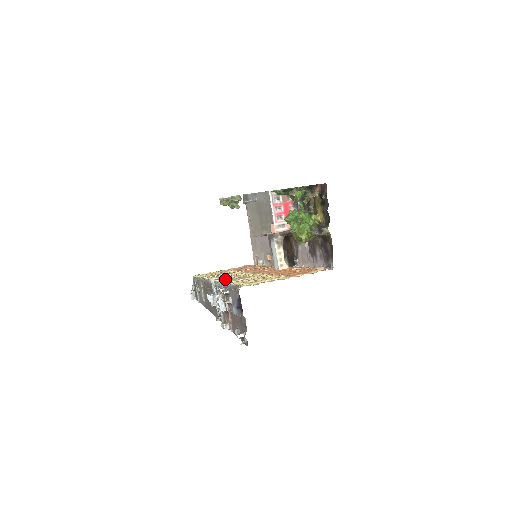
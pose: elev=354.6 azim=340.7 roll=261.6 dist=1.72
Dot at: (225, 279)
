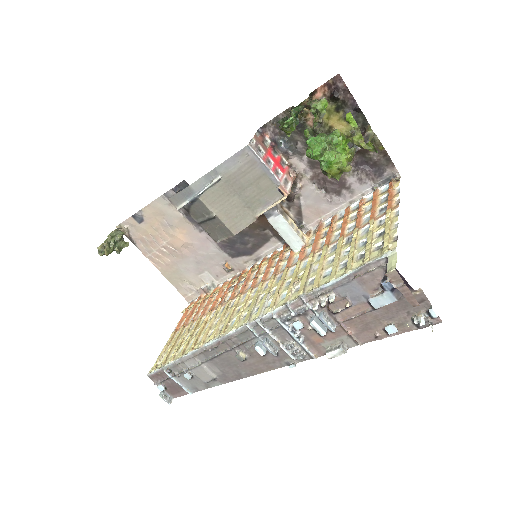
Dot at: (275, 302)
